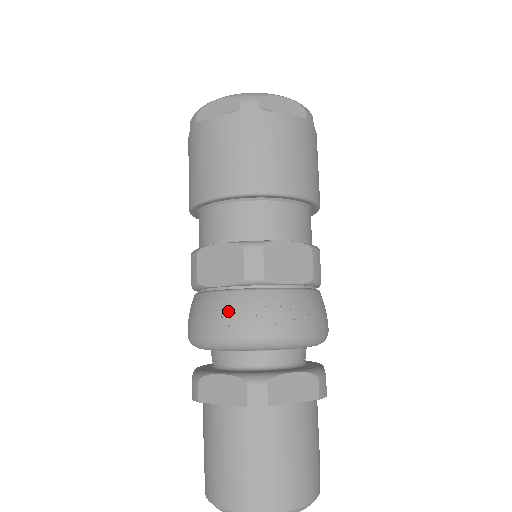
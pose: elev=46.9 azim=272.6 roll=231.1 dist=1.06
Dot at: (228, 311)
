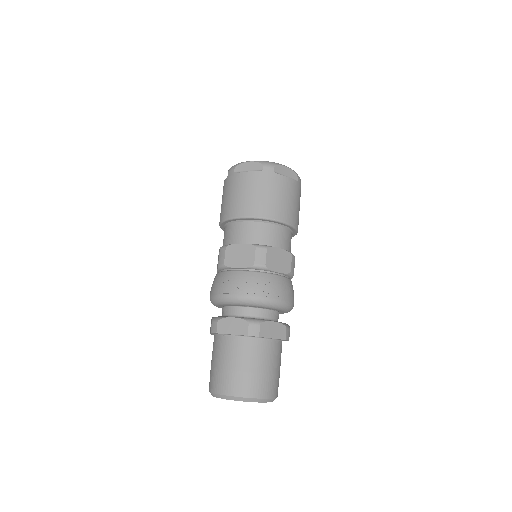
Dot at: (243, 282)
